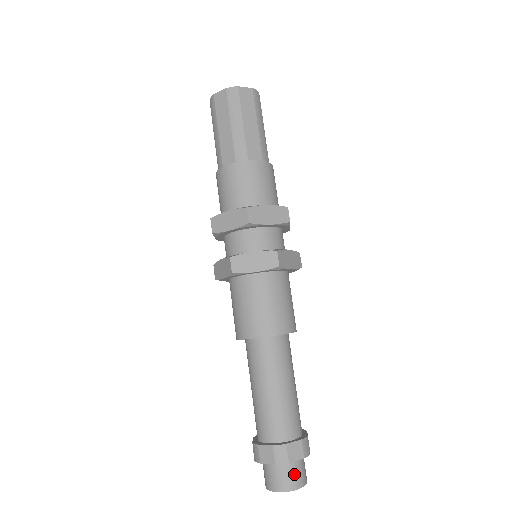
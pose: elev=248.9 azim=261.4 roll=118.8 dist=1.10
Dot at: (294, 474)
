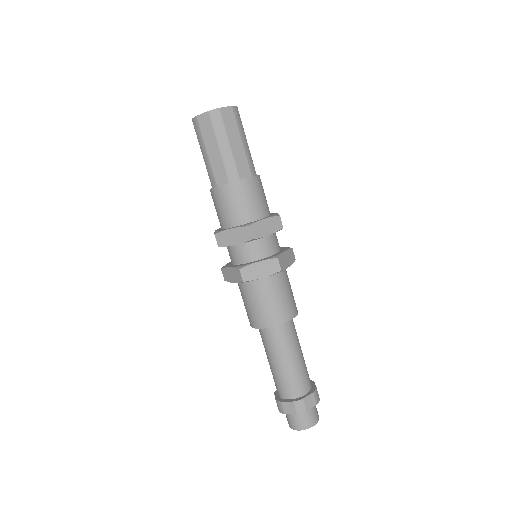
Dot at: (310, 416)
